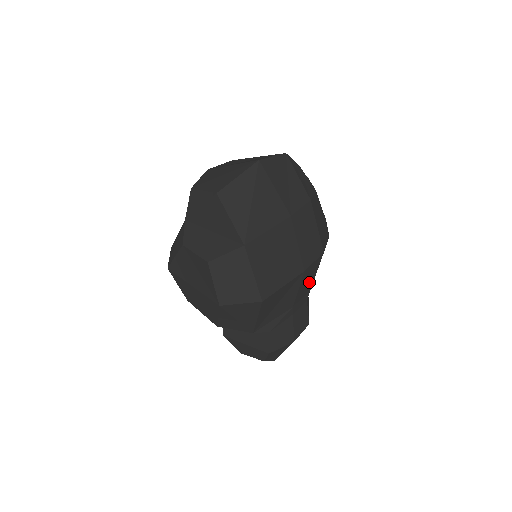
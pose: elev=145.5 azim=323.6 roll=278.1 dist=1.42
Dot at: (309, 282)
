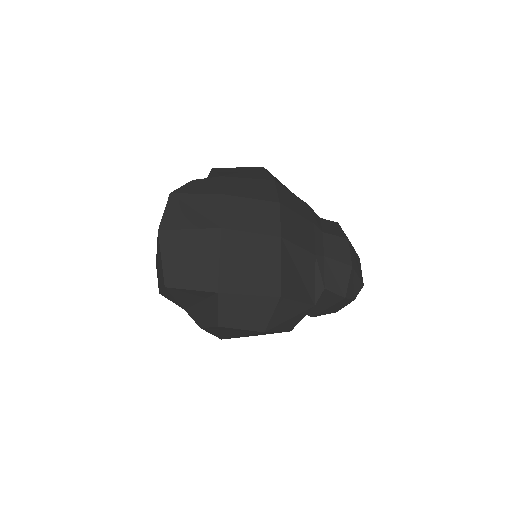
Dot at: (302, 227)
